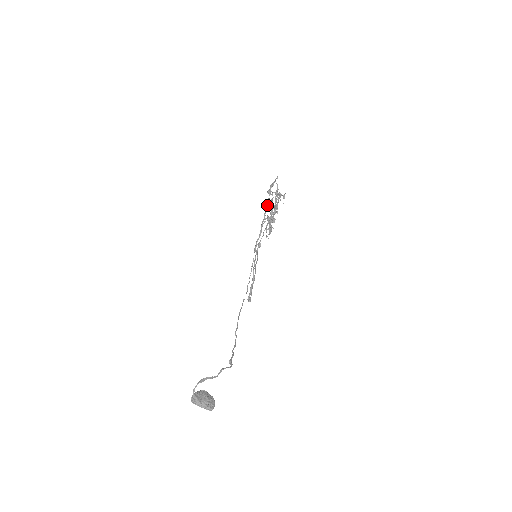
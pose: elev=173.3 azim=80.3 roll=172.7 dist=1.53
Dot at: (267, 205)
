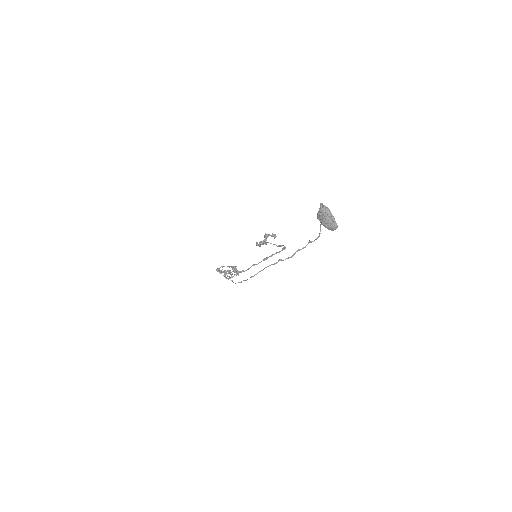
Dot at: occluded
